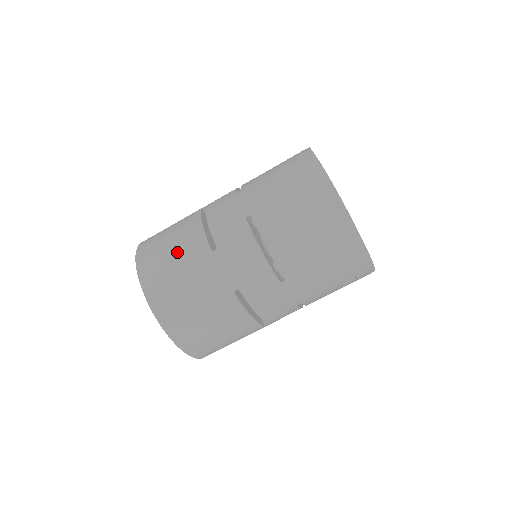
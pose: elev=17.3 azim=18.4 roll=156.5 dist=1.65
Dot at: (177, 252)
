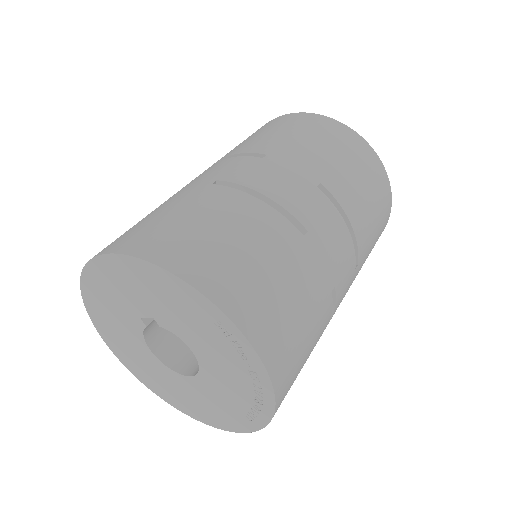
Dot at: (256, 245)
